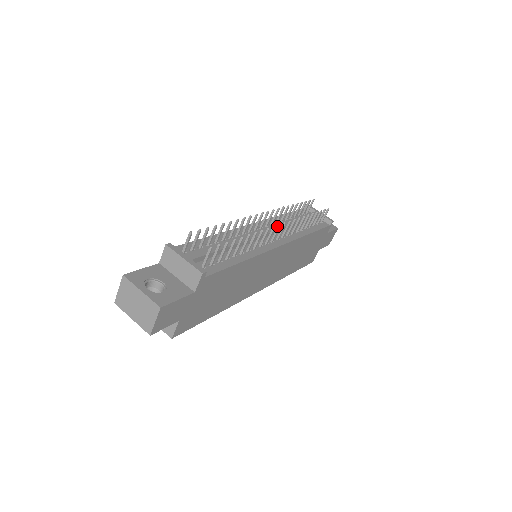
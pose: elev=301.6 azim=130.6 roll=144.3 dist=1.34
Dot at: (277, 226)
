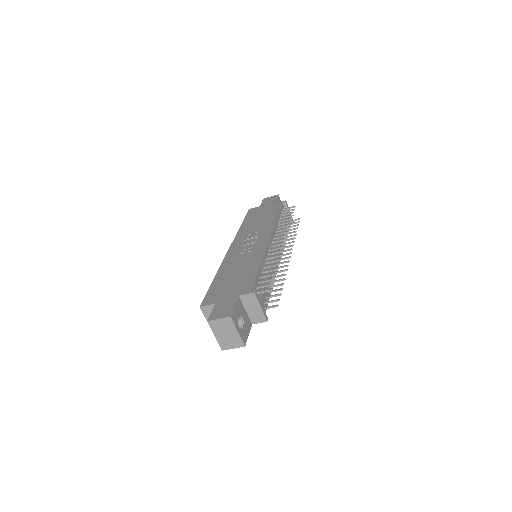
Dot at: occluded
